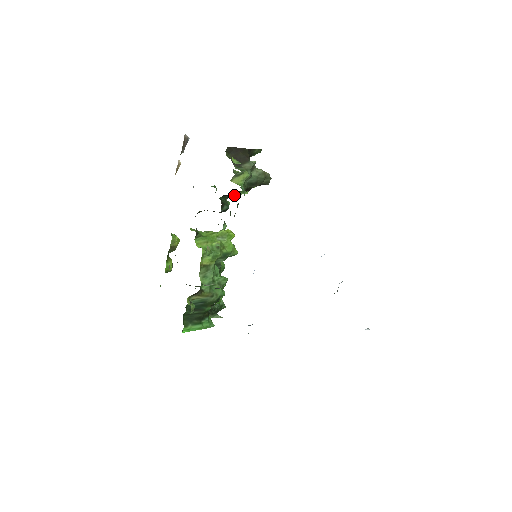
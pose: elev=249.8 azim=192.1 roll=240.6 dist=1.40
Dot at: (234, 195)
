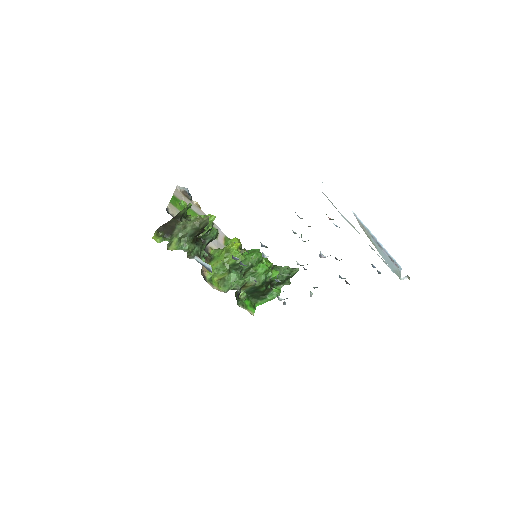
Dot at: occluded
